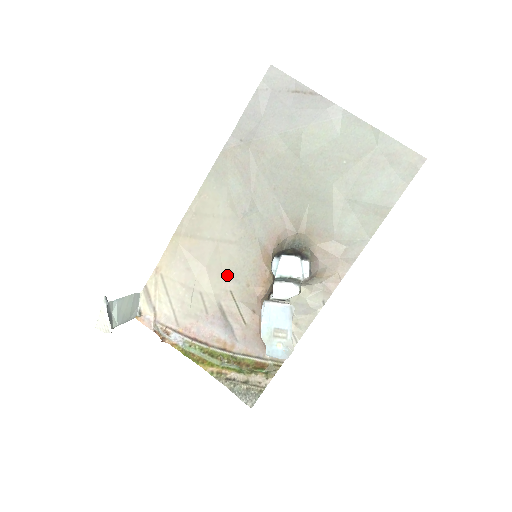
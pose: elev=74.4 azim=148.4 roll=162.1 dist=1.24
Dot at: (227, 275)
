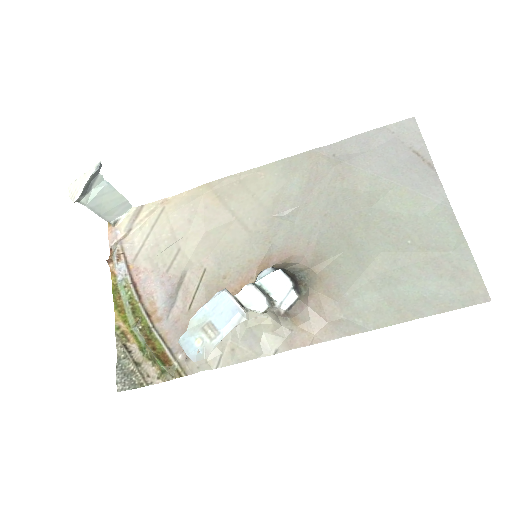
Dot at: (216, 253)
